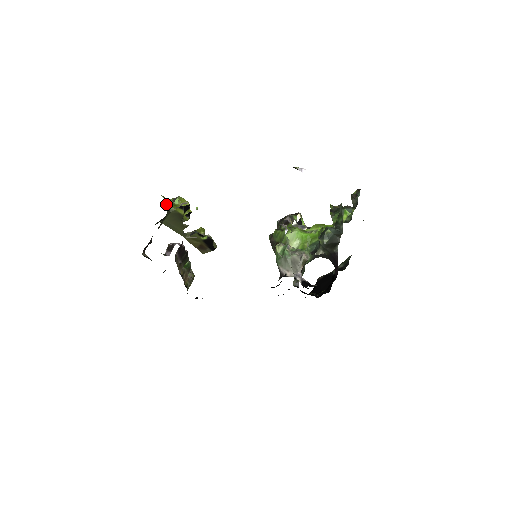
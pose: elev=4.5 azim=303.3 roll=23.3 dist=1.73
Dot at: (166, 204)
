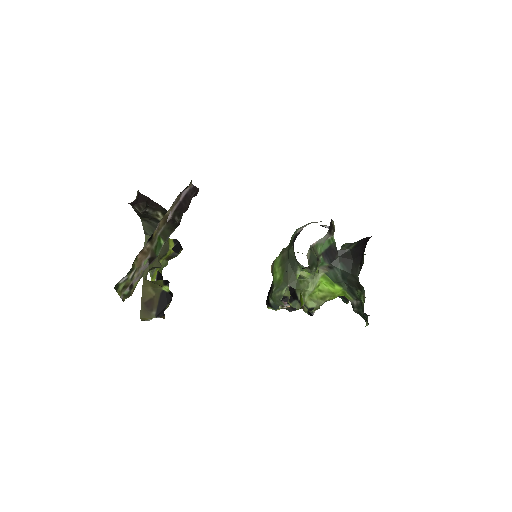
Dot at: occluded
